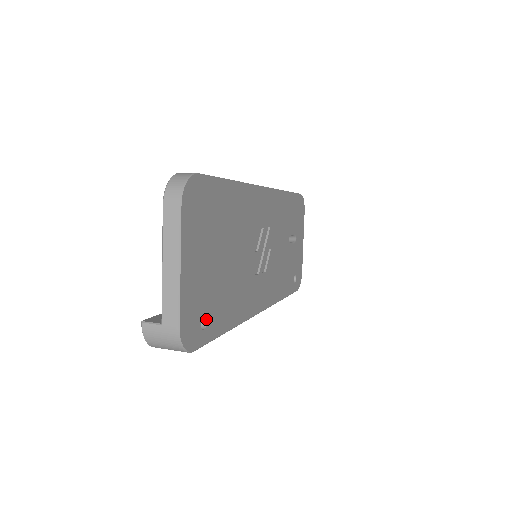
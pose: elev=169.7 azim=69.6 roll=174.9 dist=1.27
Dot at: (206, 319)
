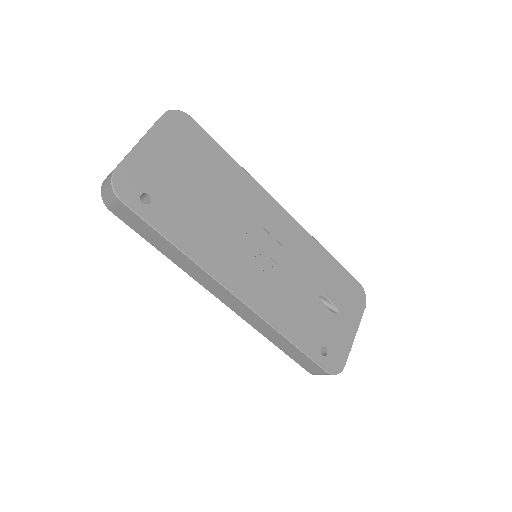
Dot at: (150, 202)
